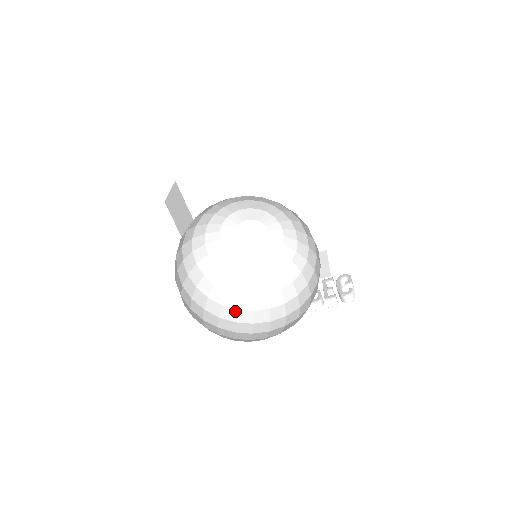
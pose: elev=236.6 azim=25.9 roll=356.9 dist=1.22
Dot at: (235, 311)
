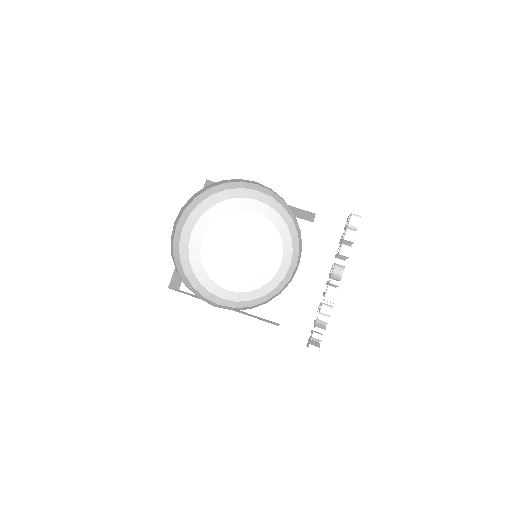
Dot at: (277, 294)
